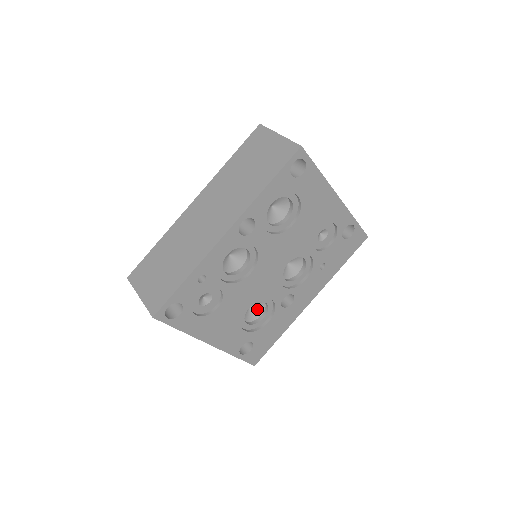
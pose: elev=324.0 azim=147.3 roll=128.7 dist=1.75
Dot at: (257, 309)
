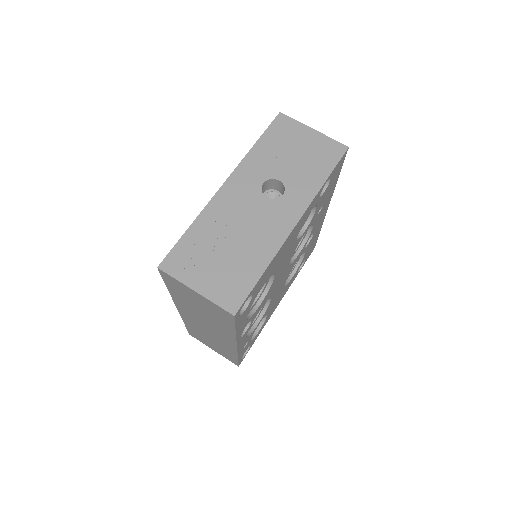
Dot at: occluded
